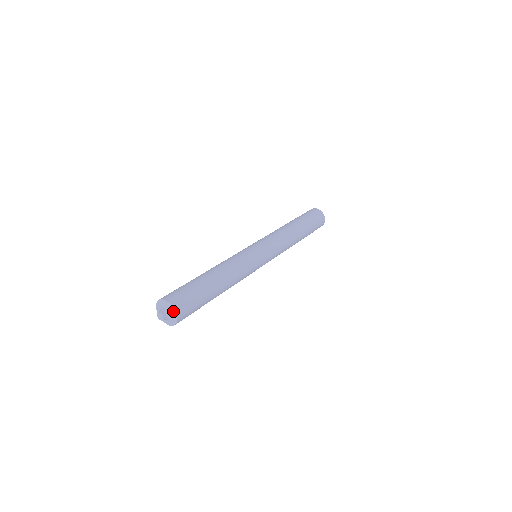
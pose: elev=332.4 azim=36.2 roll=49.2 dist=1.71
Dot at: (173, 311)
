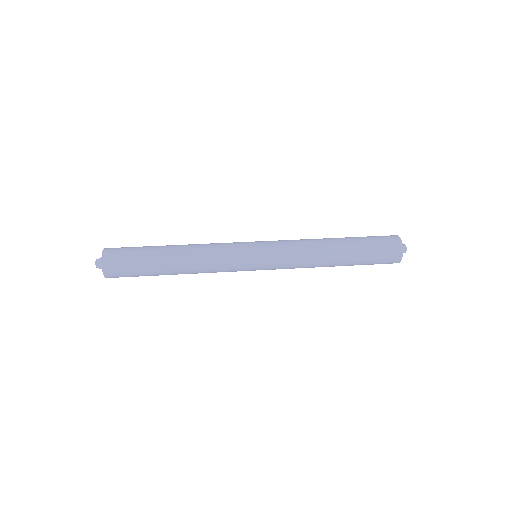
Dot at: (102, 257)
